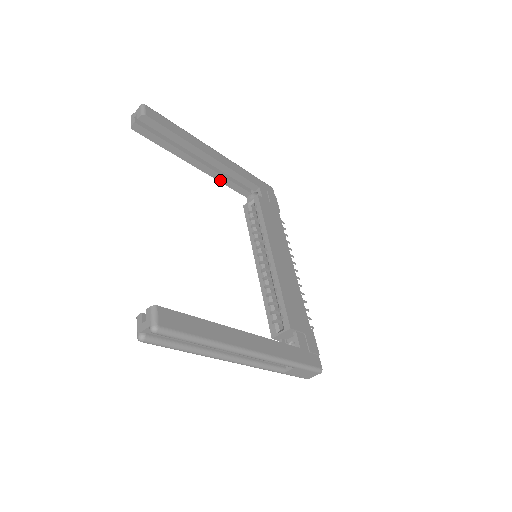
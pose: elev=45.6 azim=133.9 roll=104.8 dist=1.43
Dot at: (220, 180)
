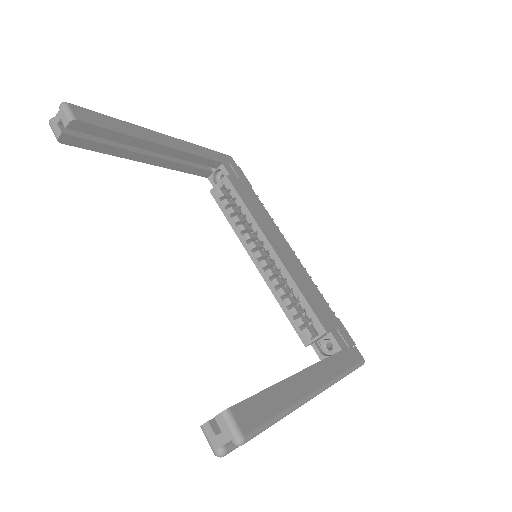
Dot at: (177, 169)
